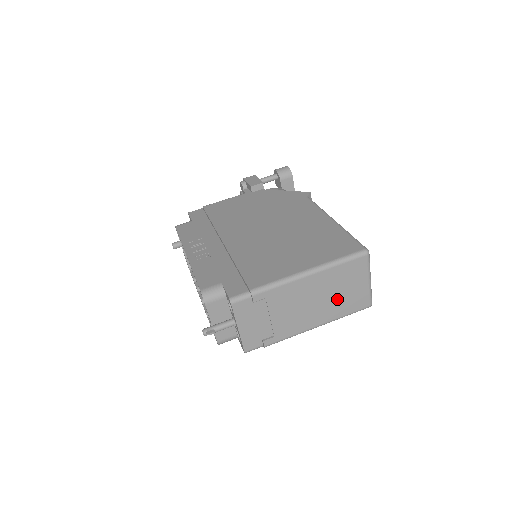
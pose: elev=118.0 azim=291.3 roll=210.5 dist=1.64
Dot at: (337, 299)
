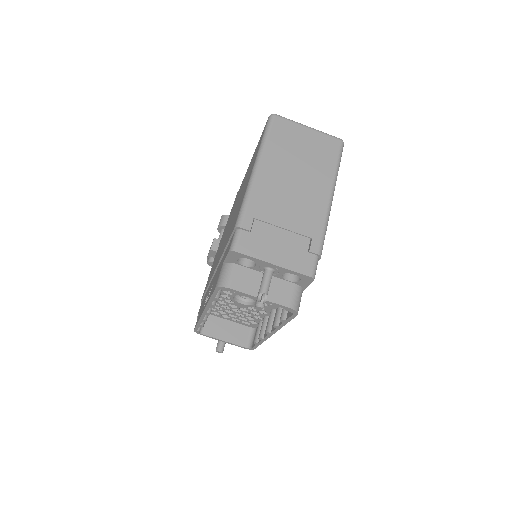
Dot at: (308, 162)
